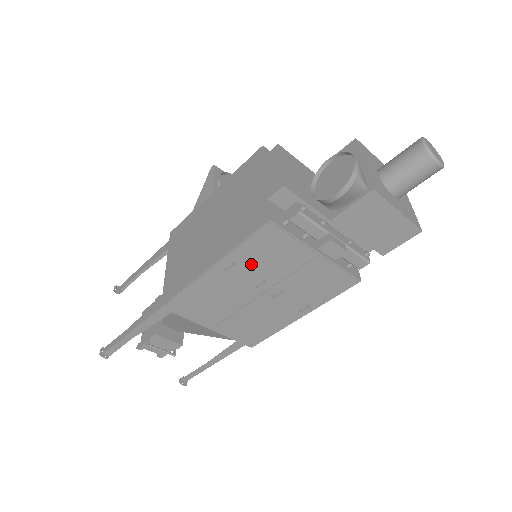
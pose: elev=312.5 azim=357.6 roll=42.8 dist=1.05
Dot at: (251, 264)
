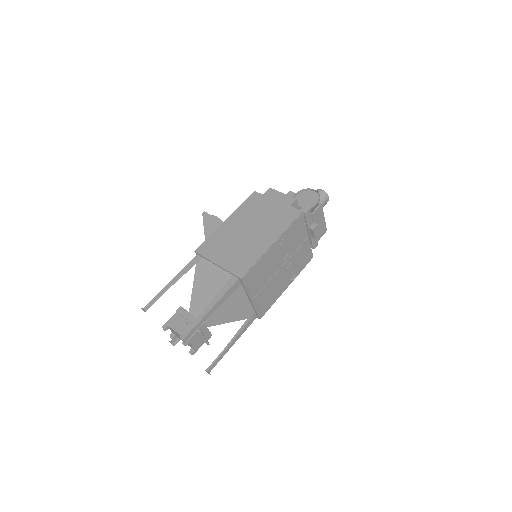
Dot at: (287, 241)
